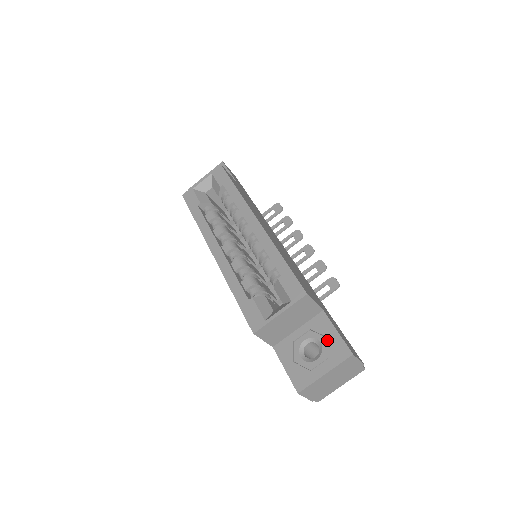
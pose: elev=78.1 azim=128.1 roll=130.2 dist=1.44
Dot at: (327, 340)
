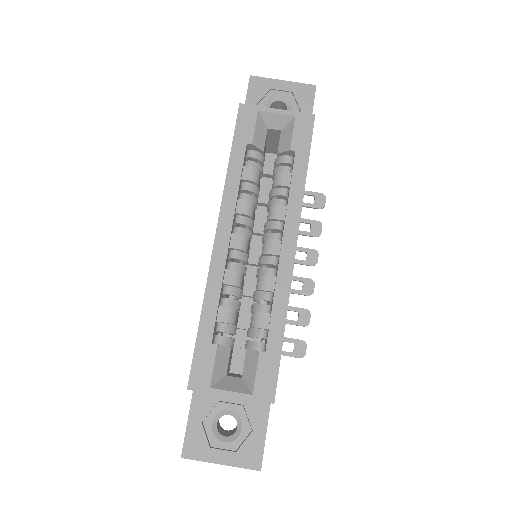
Dot at: (250, 432)
